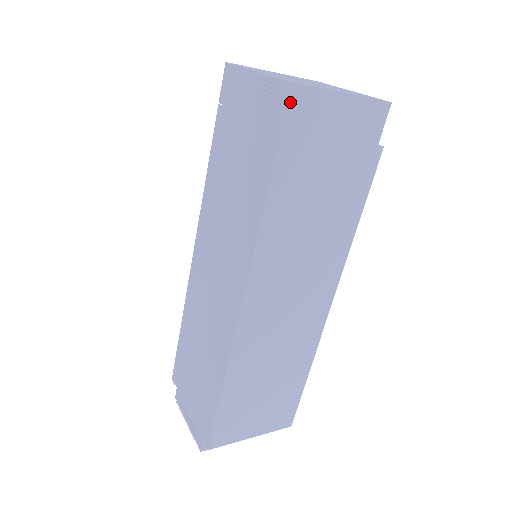
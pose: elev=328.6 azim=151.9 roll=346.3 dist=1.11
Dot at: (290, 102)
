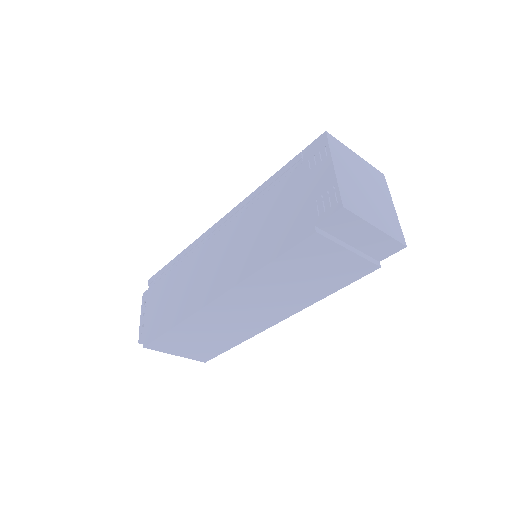
Dot at: (336, 217)
